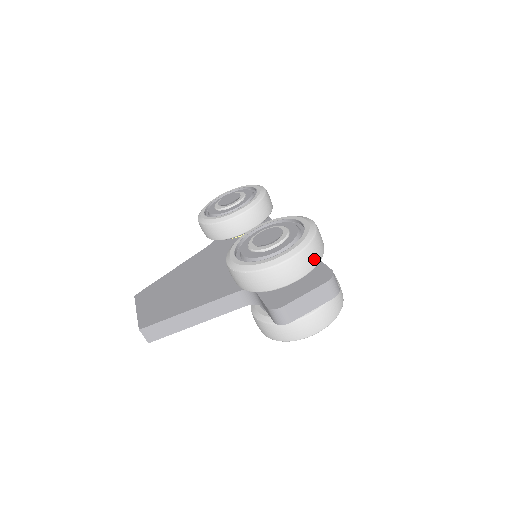
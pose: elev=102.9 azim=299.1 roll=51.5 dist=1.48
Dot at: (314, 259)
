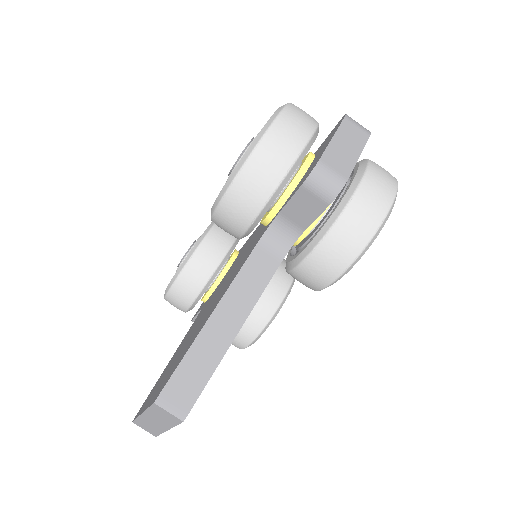
Dot at: (309, 116)
